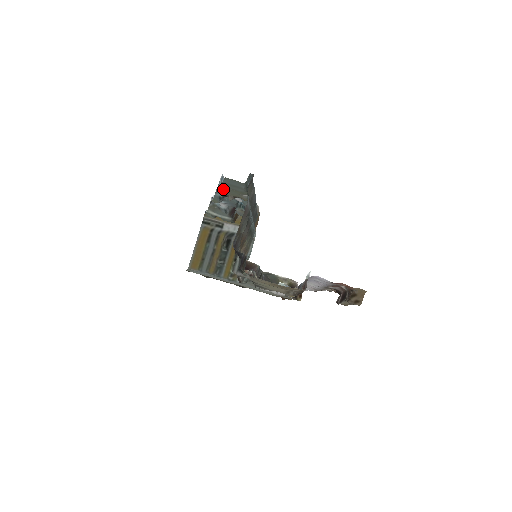
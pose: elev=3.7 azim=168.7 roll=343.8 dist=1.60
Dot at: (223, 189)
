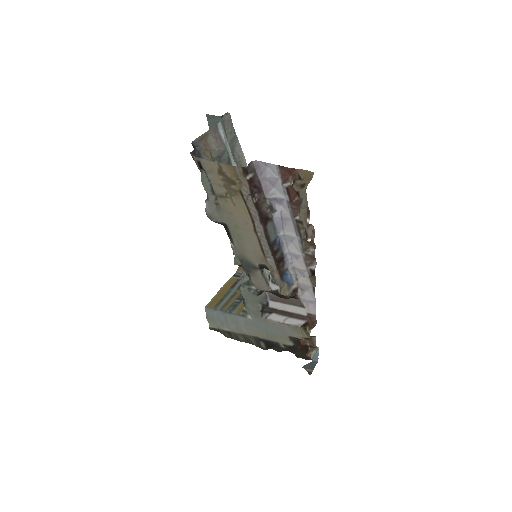
Dot at: occluded
